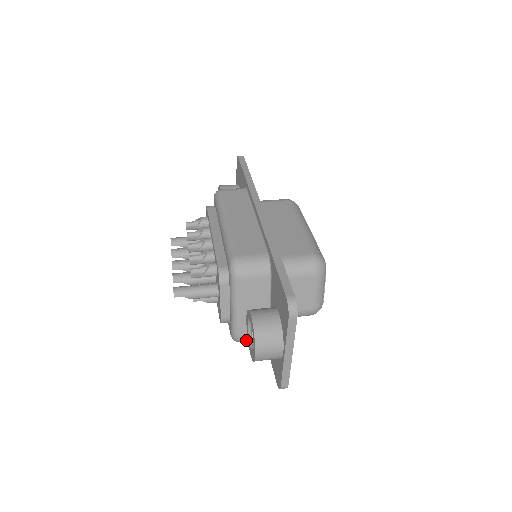
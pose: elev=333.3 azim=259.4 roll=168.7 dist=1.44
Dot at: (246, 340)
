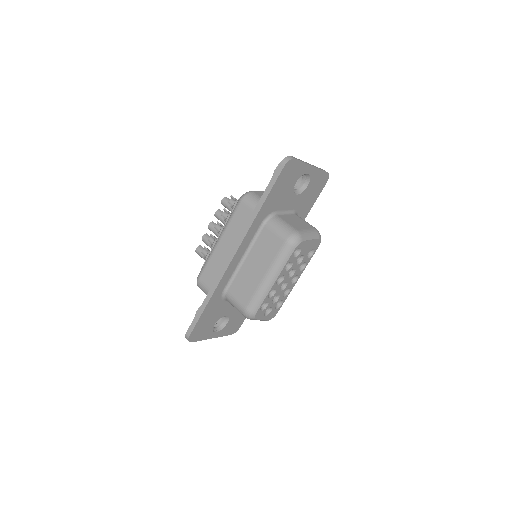
Dot at: occluded
